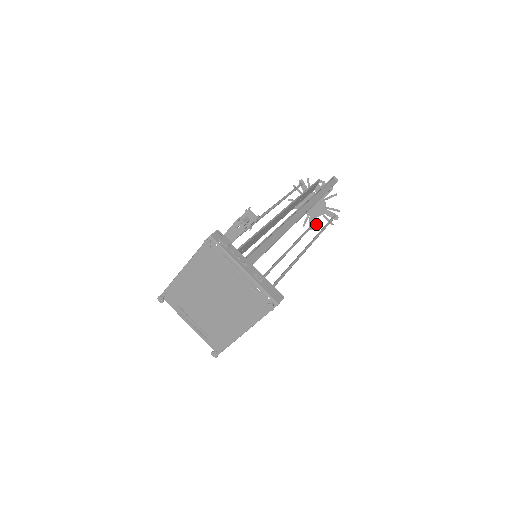
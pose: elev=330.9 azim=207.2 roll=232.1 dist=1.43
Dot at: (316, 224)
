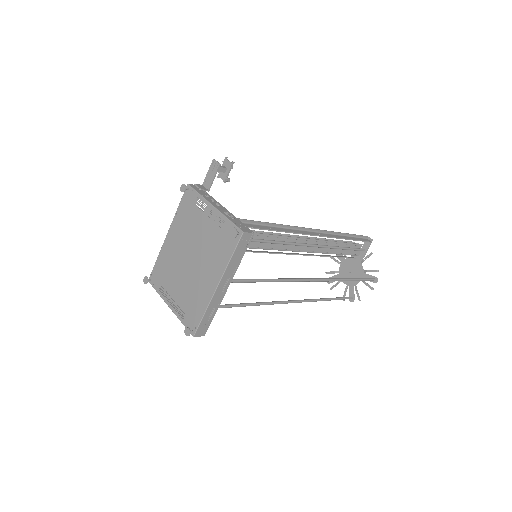
Dot at: (356, 293)
